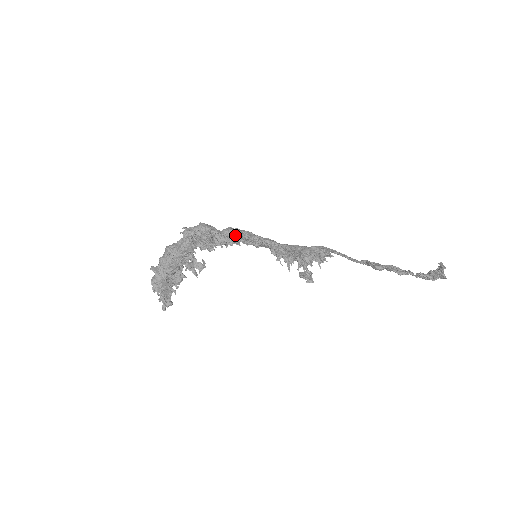
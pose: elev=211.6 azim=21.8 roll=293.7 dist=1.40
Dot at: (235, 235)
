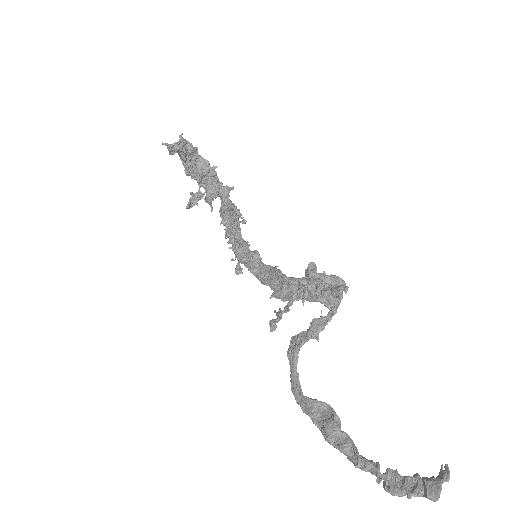
Dot at: (248, 248)
